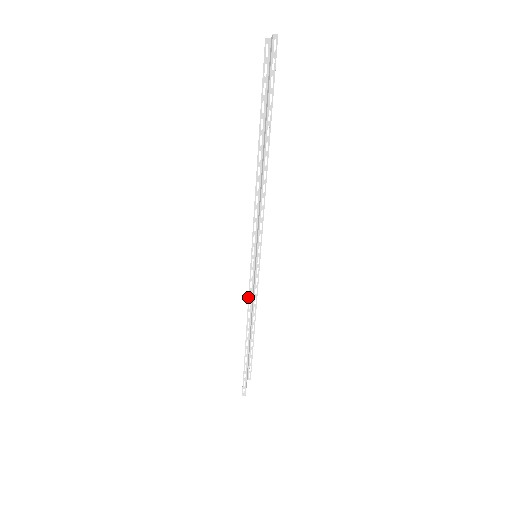
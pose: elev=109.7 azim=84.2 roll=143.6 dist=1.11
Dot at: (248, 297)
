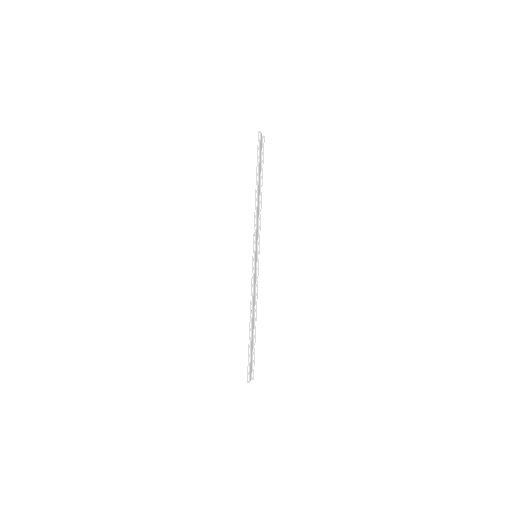
Dot at: (251, 283)
